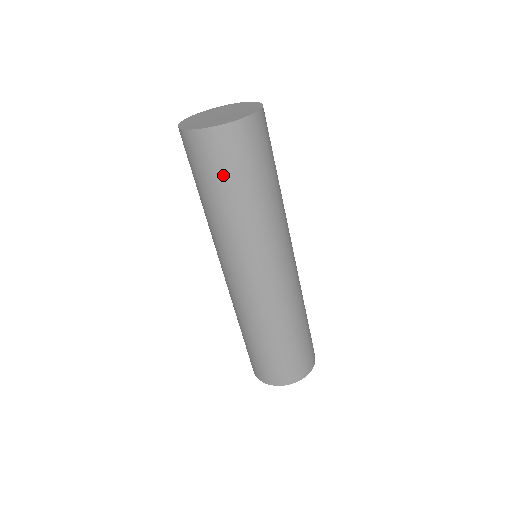
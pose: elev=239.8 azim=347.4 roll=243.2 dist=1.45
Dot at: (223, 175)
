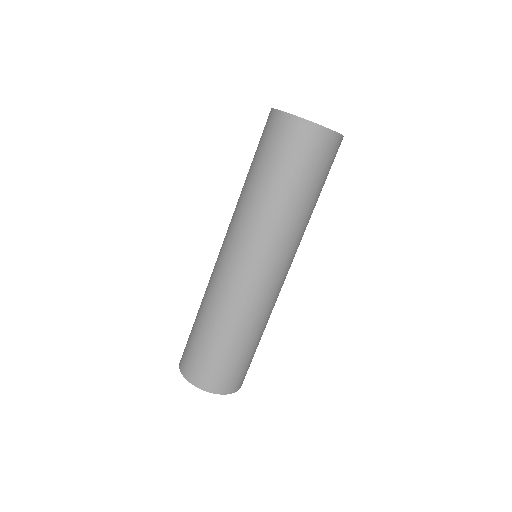
Dot at: (260, 151)
